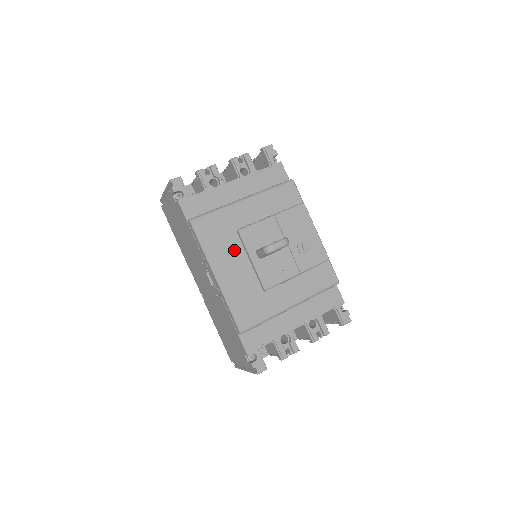
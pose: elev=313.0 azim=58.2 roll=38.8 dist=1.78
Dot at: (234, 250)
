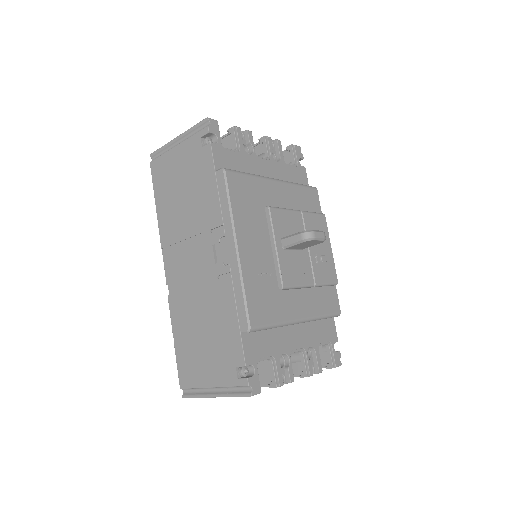
Dot at: (259, 227)
